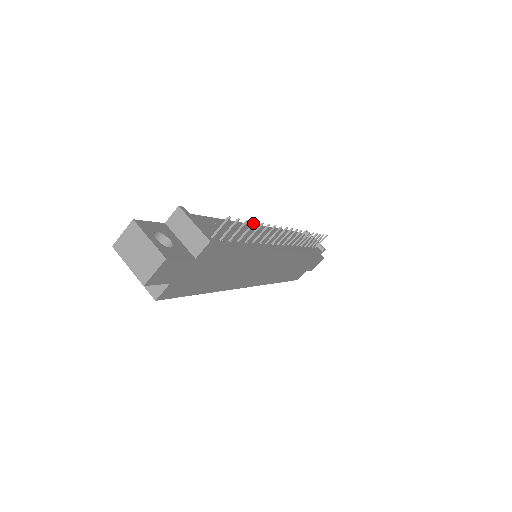
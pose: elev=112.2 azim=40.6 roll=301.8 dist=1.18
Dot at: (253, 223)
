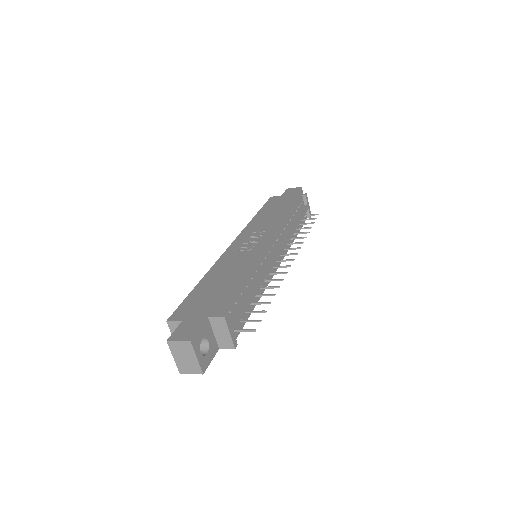
Dot at: (269, 303)
